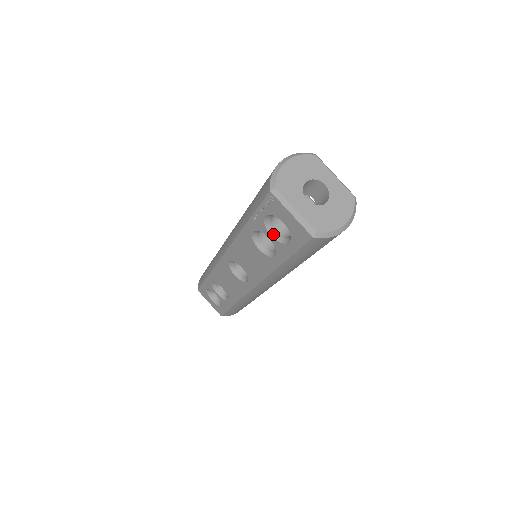
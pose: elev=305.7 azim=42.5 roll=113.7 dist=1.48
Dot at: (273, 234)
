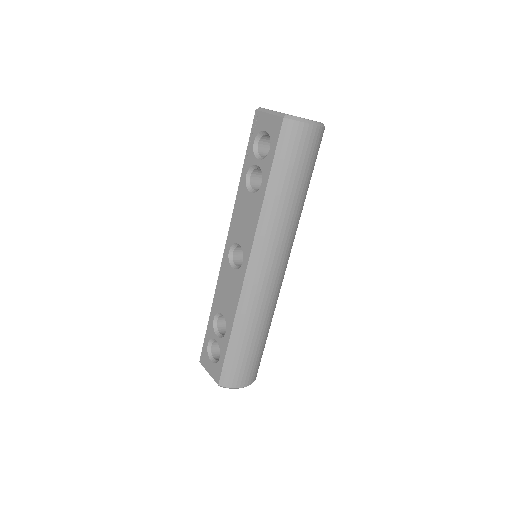
Dot at: (260, 158)
